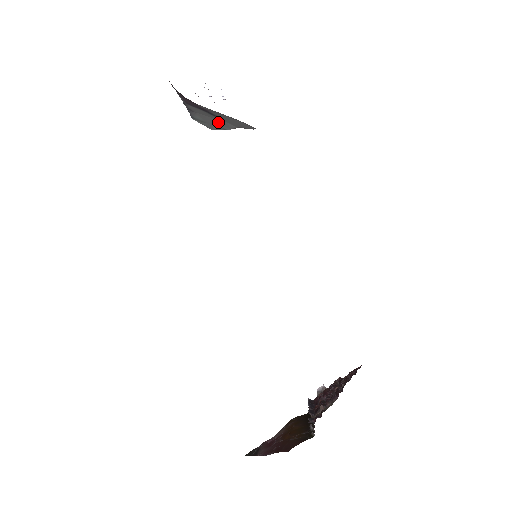
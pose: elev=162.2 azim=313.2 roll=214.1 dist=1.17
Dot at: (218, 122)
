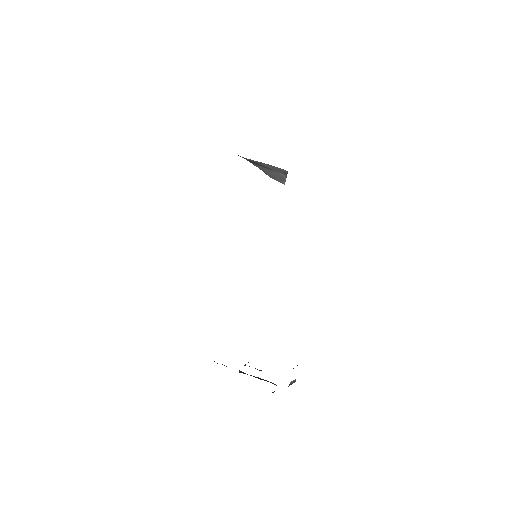
Dot at: (276, 174)
